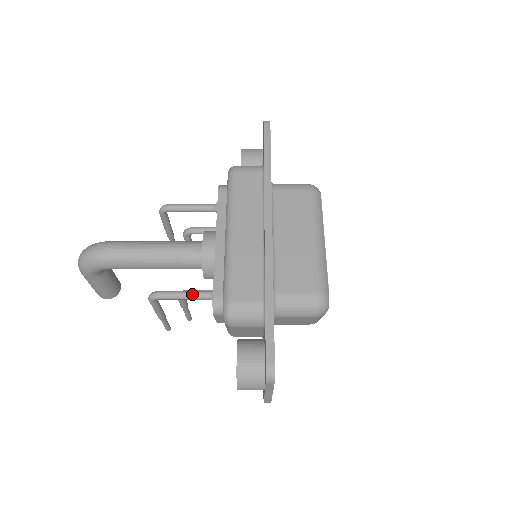
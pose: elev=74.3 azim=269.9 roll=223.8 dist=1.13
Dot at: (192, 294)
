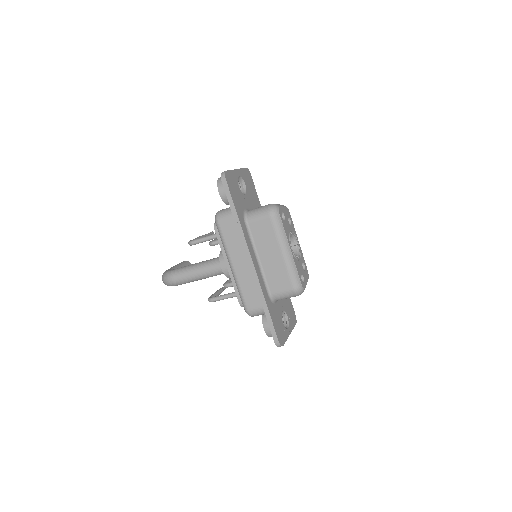
Dot at: (229, 297)
